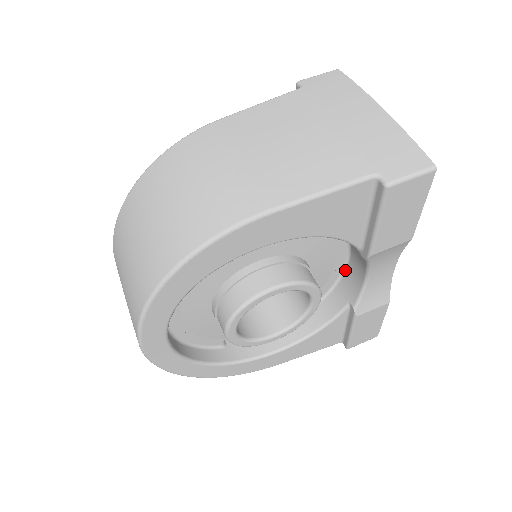
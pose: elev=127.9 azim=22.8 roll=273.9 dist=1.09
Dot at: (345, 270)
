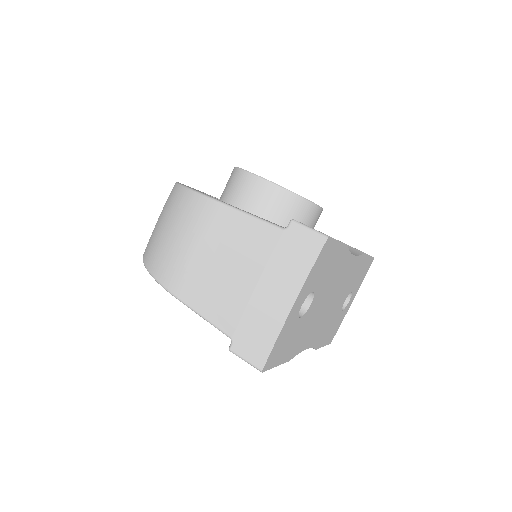
Dot at: occluded
